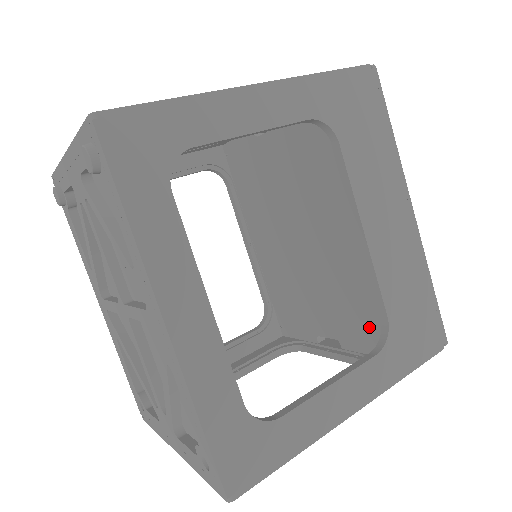
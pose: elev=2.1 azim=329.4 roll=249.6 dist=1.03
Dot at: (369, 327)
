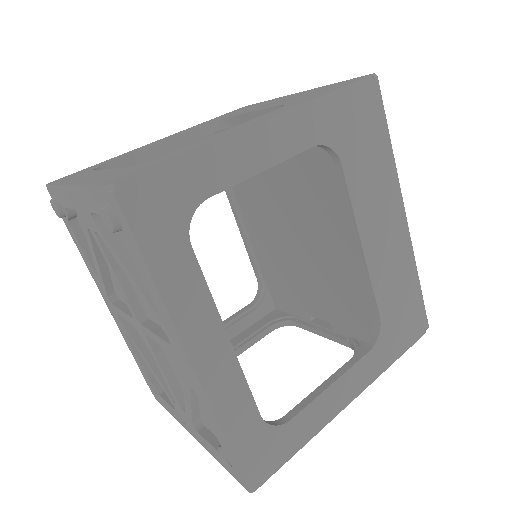
Dot at: (361, 319)
